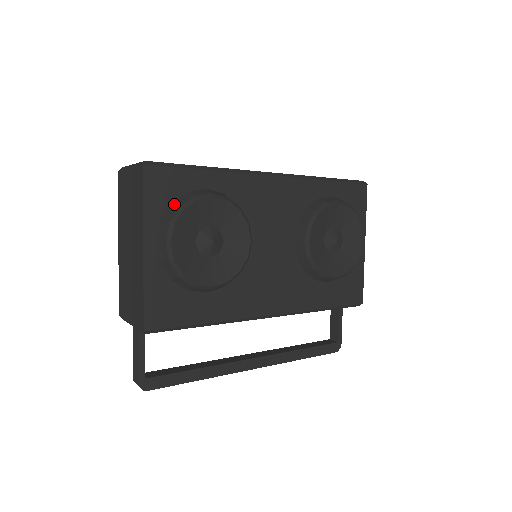
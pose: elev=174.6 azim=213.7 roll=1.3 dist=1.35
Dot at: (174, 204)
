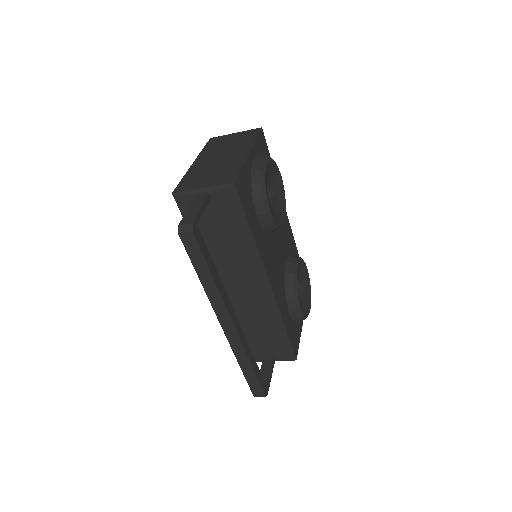
Dot at: occluded
